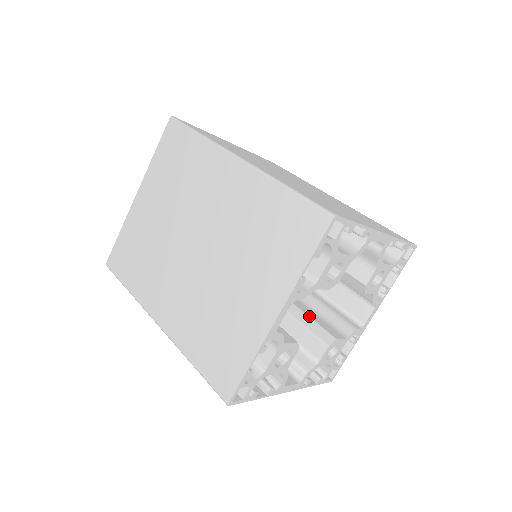
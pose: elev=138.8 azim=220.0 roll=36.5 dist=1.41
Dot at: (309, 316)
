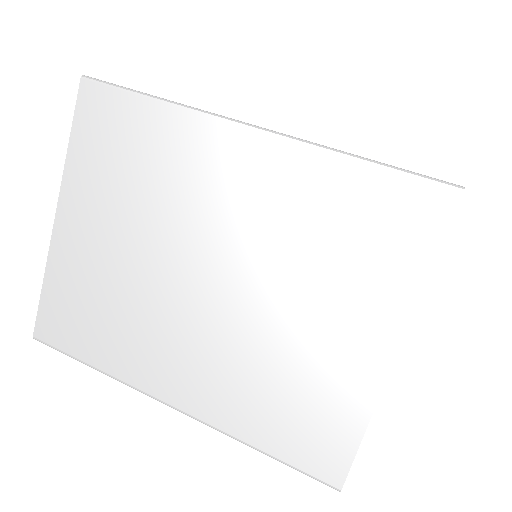
Dot at: occluded
